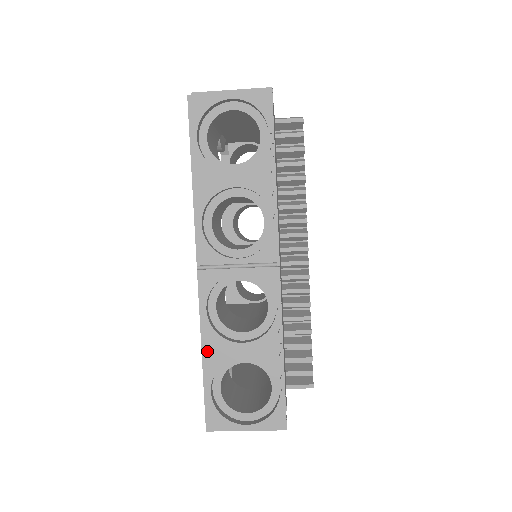
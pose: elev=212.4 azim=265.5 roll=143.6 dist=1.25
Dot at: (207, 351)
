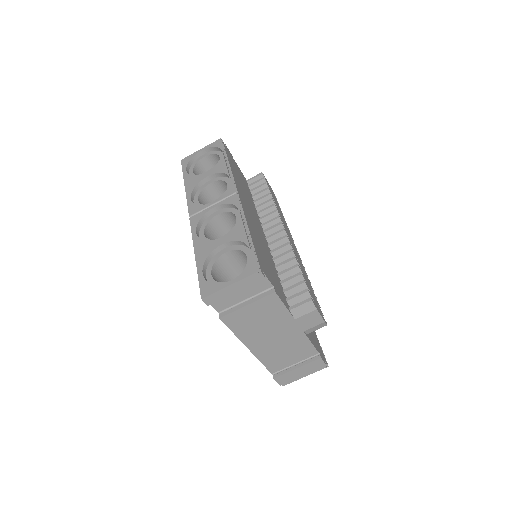
Dot at: (198, 252)
